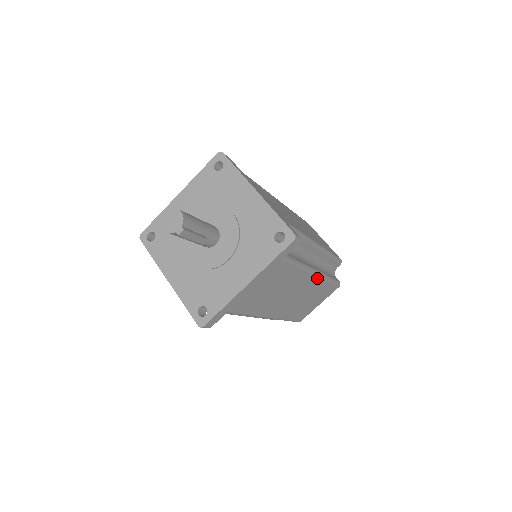
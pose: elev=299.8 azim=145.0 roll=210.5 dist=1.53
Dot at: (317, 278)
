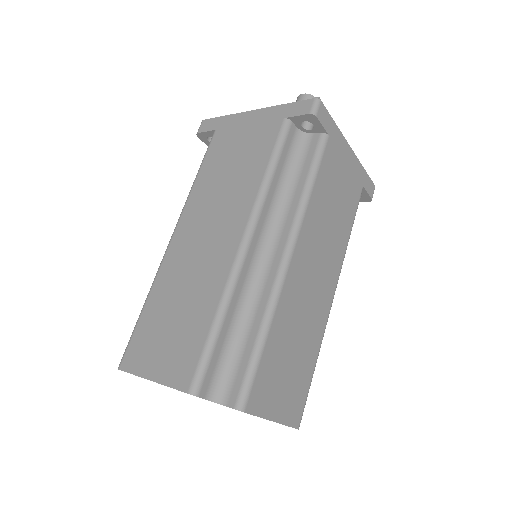
Dot at: (329, 307)
